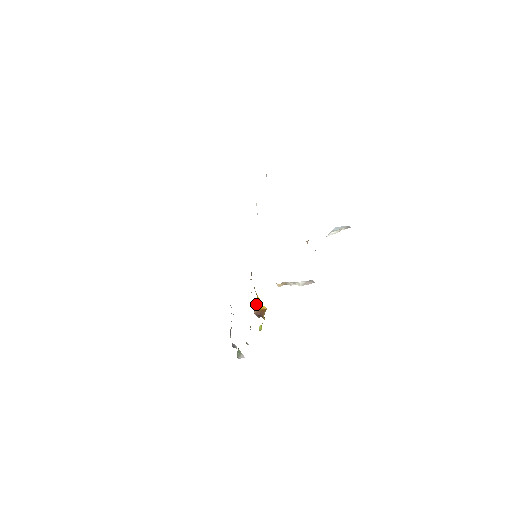
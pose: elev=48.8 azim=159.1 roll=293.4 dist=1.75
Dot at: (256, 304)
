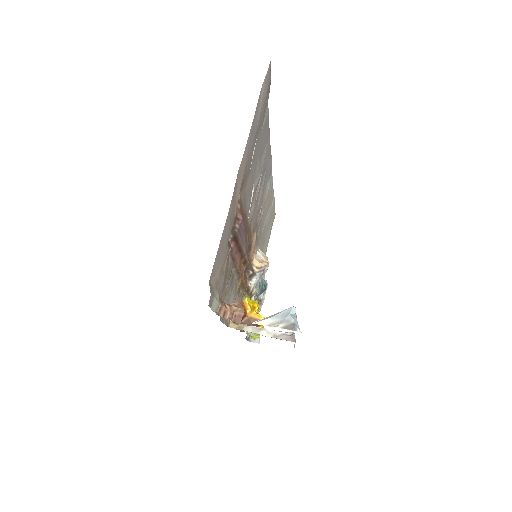
Dot at: (251, 310)
